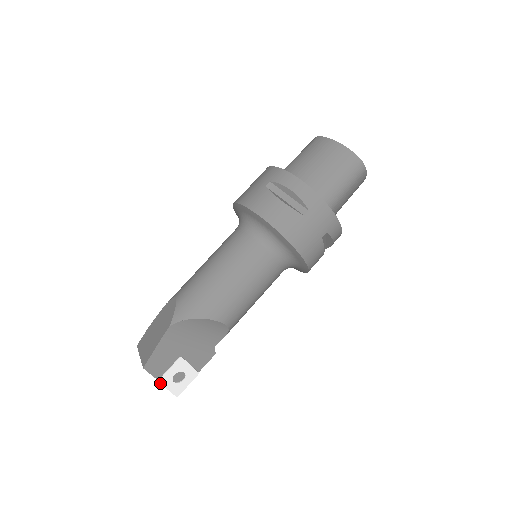
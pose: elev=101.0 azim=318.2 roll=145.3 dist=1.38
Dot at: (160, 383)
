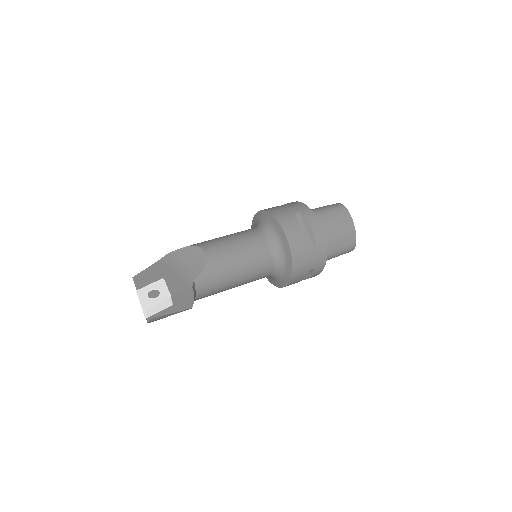
Dot at: (137, 293)
